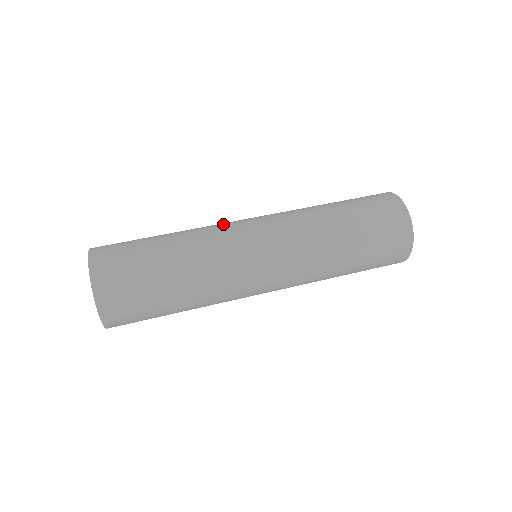
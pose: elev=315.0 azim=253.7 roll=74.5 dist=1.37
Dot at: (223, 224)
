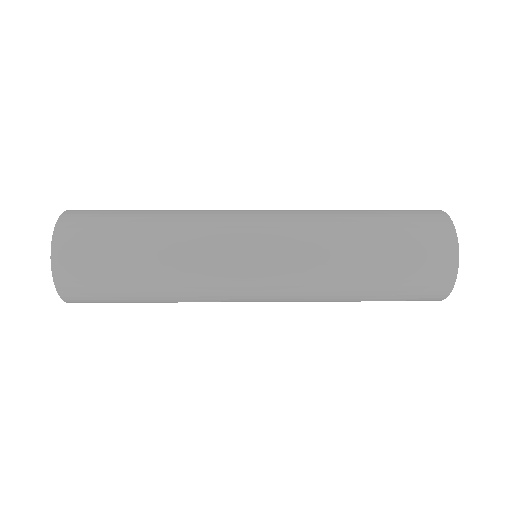
Dot at: occluded
